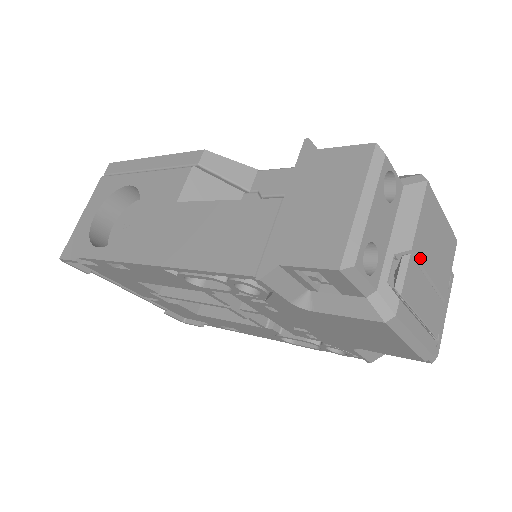
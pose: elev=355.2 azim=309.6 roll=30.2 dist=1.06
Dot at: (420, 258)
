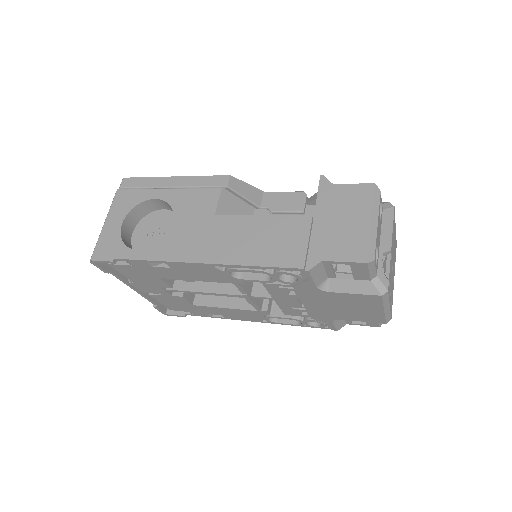
Dot at: (392, 255)
